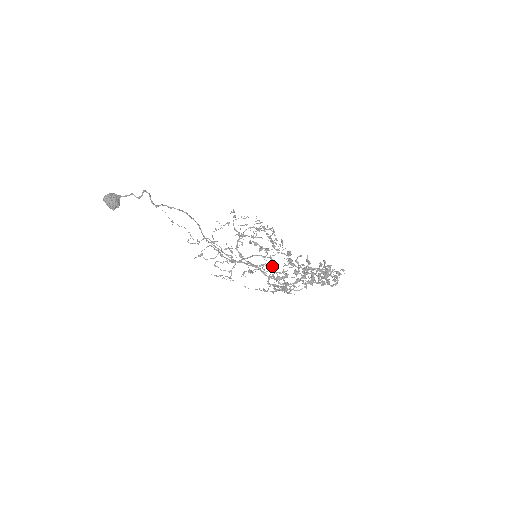
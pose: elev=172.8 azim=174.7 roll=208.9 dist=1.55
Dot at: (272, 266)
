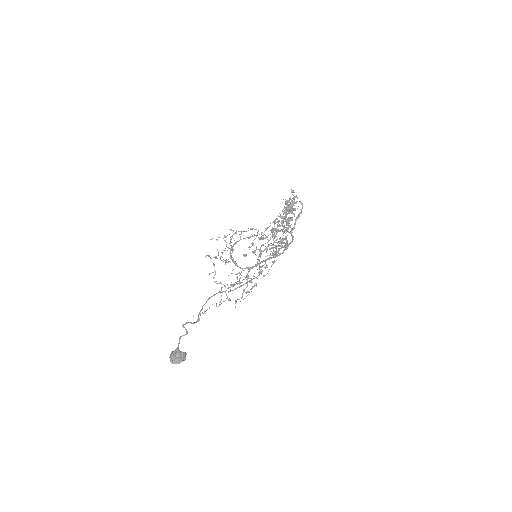
Dot at: occluded
